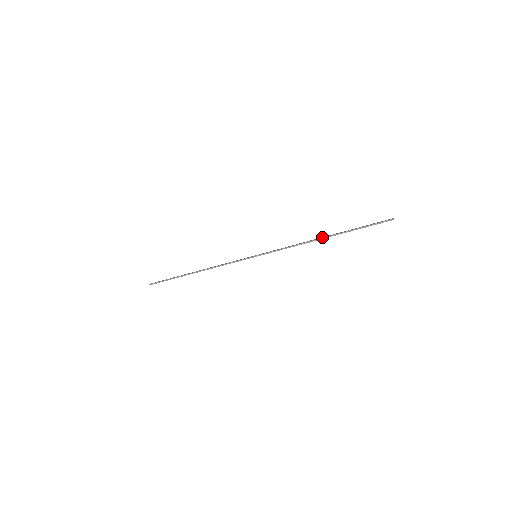
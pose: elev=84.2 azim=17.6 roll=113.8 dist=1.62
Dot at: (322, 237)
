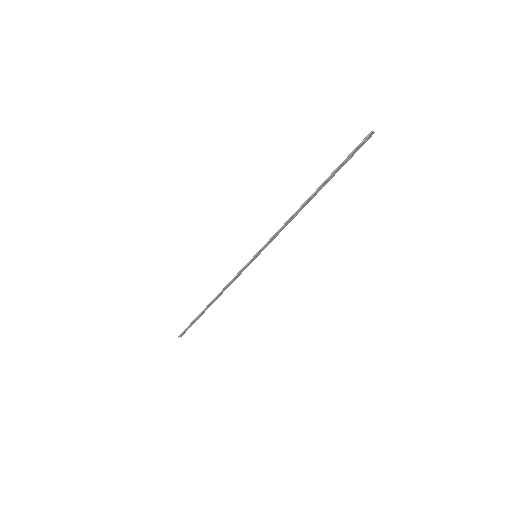
Dot at: (309, 198)
